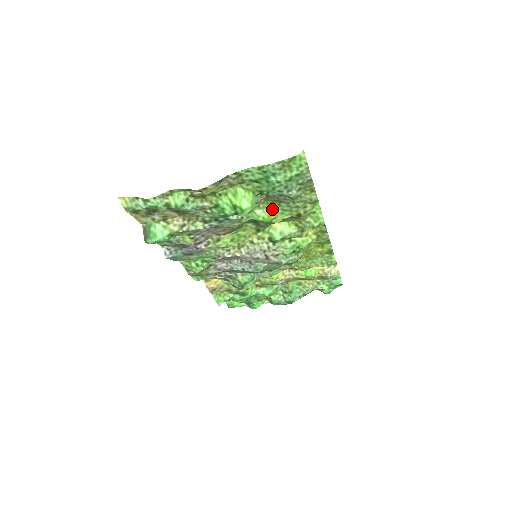
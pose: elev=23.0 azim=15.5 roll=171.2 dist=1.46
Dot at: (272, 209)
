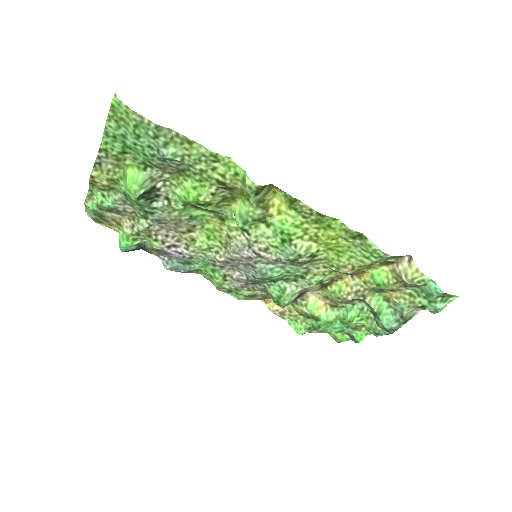
Dot at: (188, 184)
